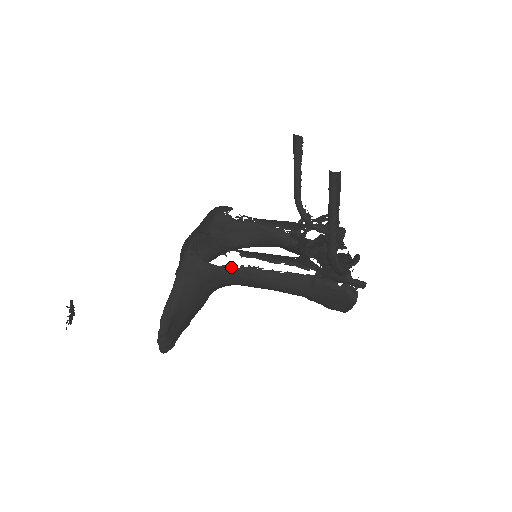
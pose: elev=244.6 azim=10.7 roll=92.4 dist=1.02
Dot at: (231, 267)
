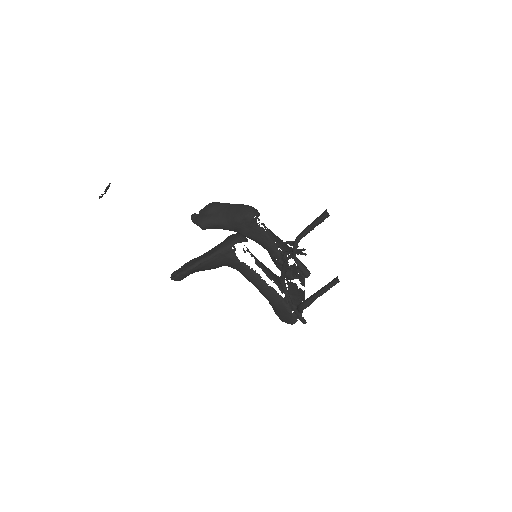
Dot at: (246, 266)
